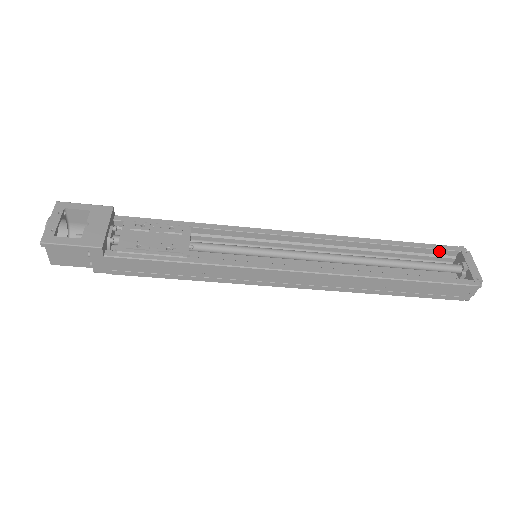
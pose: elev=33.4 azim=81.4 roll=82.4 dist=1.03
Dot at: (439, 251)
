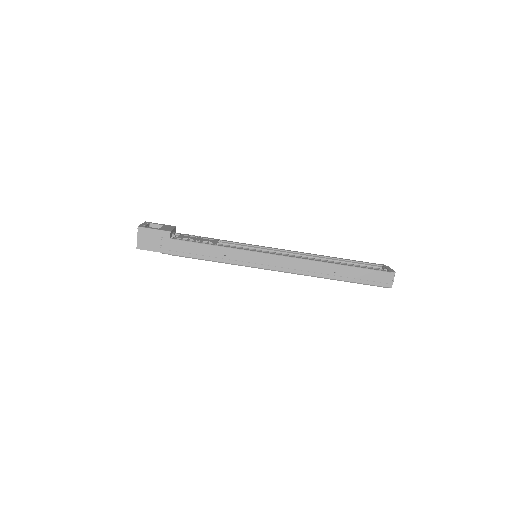
Dot at: (369, 266)
